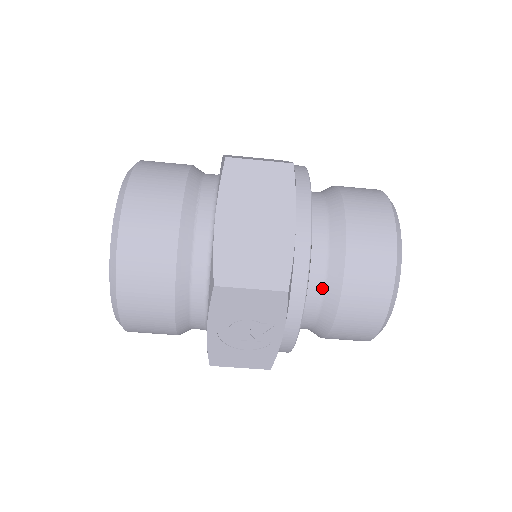
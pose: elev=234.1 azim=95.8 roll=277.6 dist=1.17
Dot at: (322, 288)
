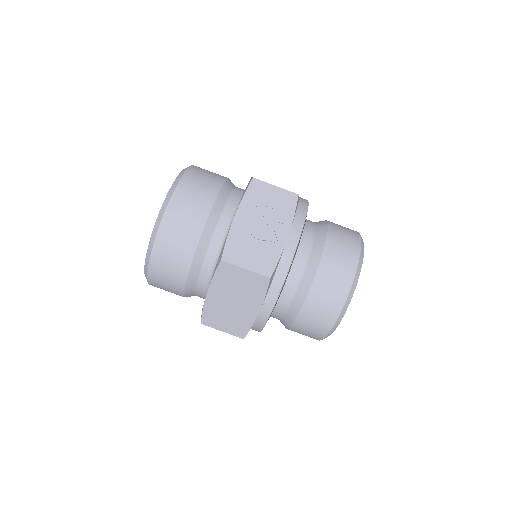
Dot at: (313, 235)
